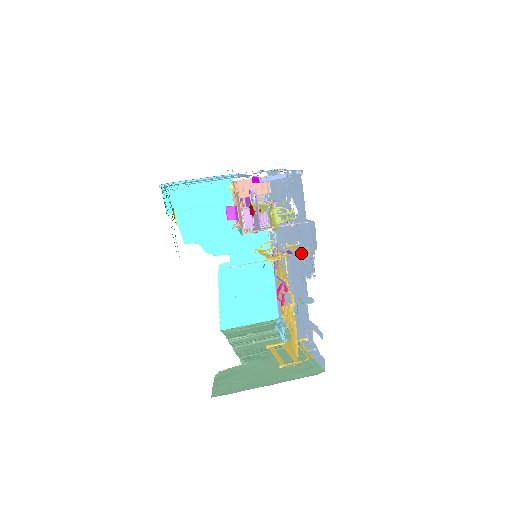
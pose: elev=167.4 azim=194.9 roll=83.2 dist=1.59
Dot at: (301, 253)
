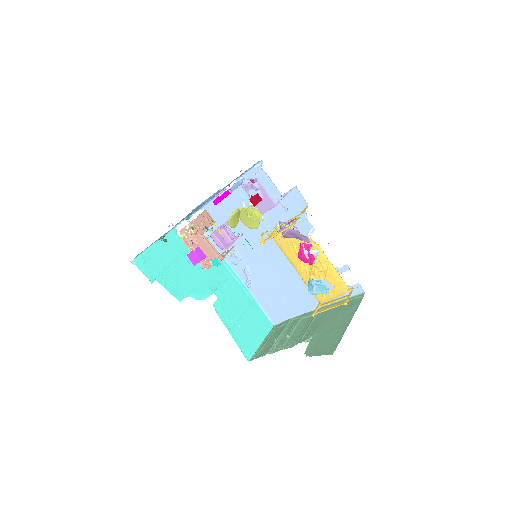
Dot at: (302, 213)
